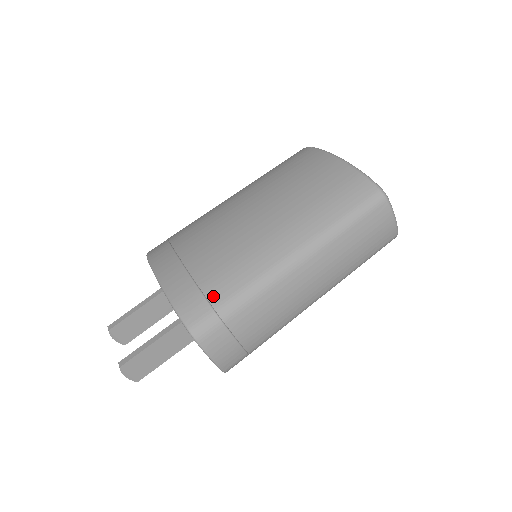
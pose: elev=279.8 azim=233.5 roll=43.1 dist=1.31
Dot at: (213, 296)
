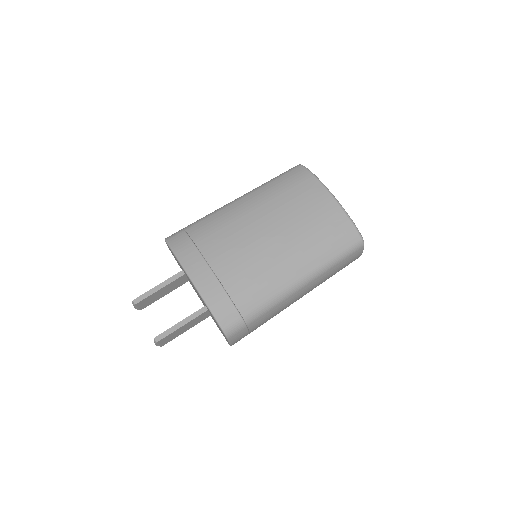
Dot at: (242, 308)
